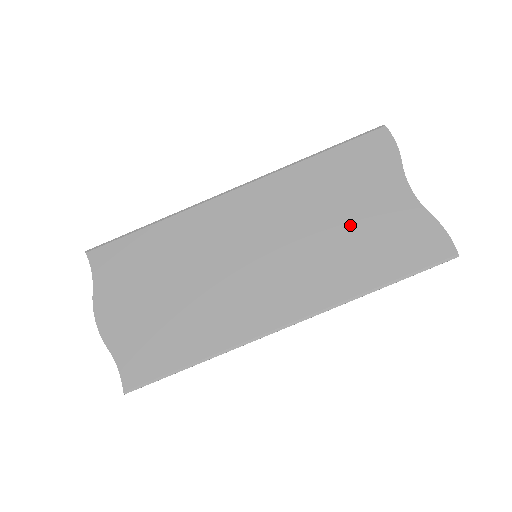
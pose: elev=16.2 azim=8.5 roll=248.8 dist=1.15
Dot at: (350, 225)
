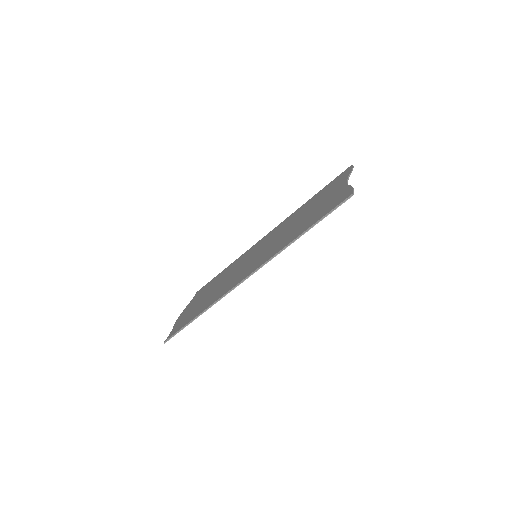
Dot at: (306, 216)
